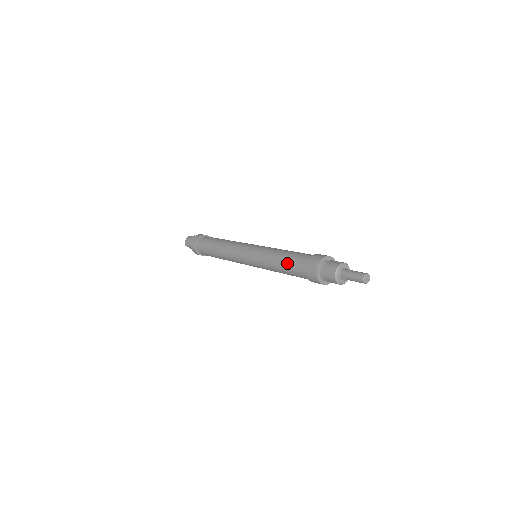
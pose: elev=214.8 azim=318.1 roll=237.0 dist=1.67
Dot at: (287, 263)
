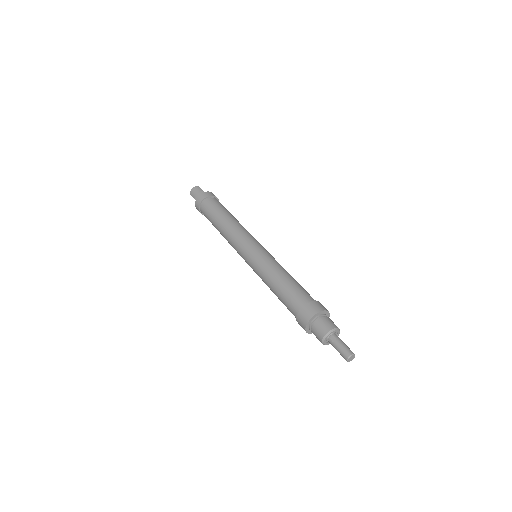
Dot at: (283, 292)
